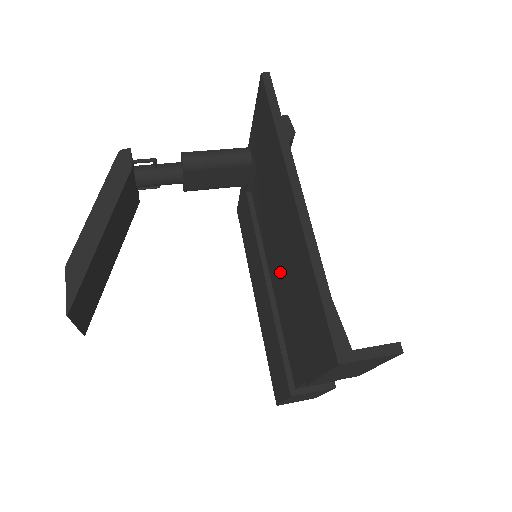
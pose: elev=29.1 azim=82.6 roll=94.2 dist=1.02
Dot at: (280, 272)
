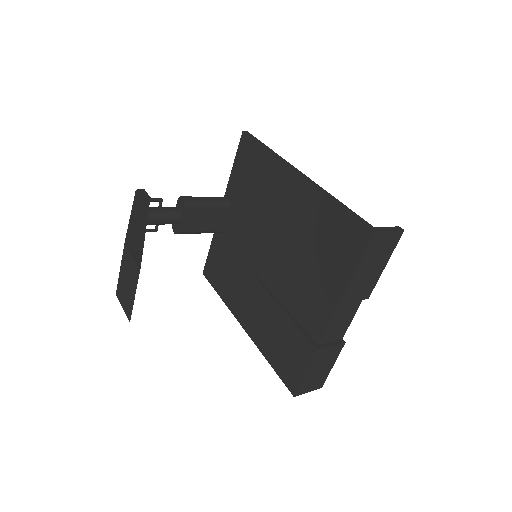
Dot at: (285, 249)
